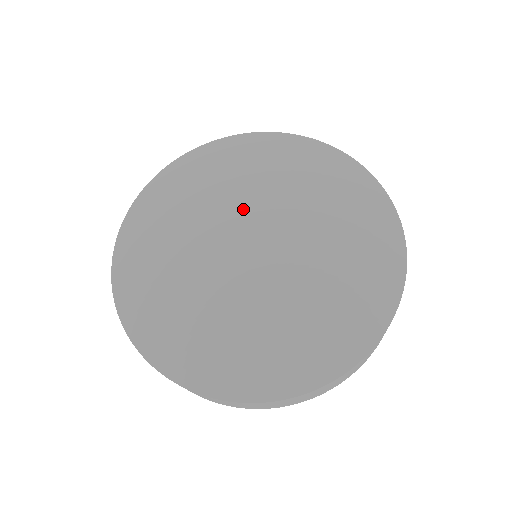
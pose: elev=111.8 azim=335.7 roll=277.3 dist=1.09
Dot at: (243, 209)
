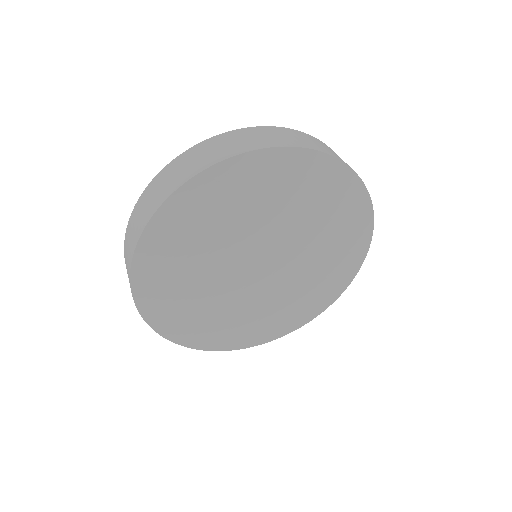
Dot at: (262, 241)
